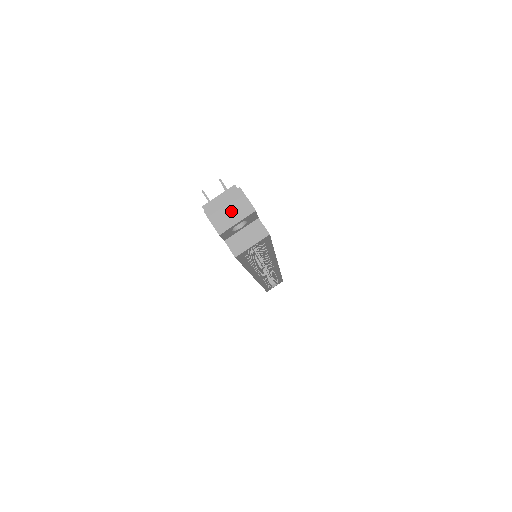
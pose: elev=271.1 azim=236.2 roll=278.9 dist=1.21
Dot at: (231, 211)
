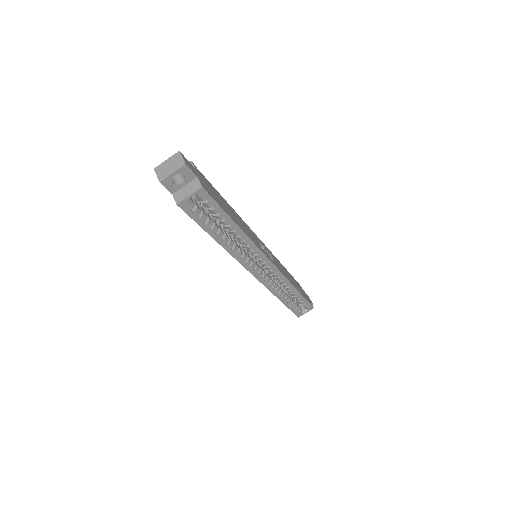
Dot at: (170, 166)
